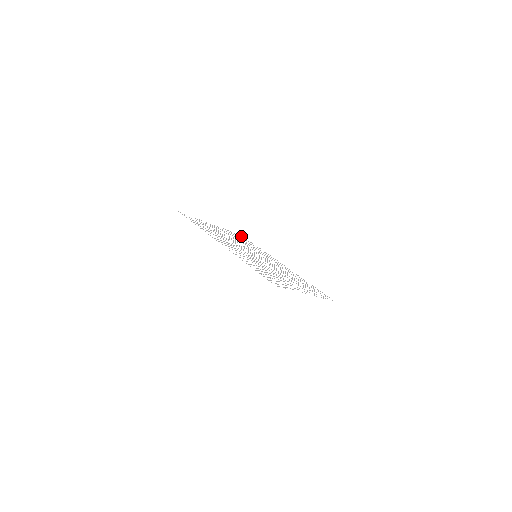
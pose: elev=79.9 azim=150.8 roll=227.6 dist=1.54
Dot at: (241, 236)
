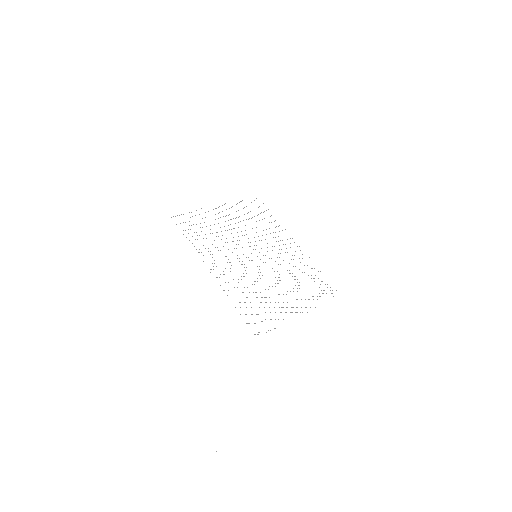
Dot at: occluded
